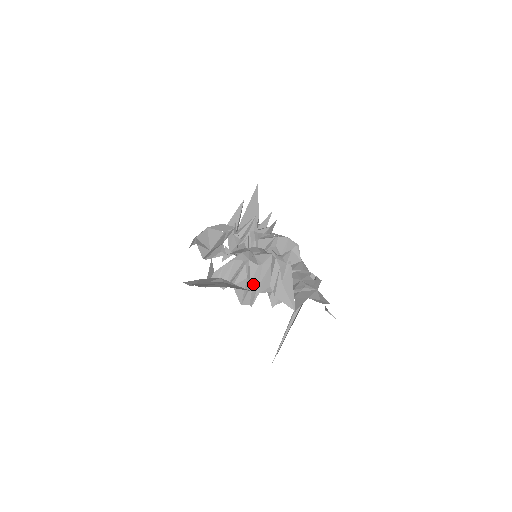
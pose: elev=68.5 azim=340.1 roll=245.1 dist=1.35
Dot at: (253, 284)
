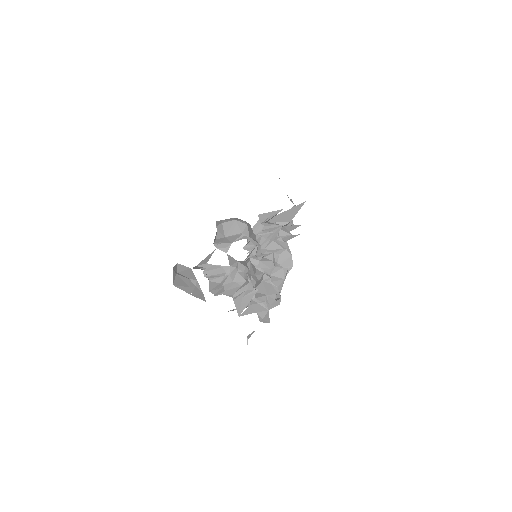
Dot at: (222, 288)
